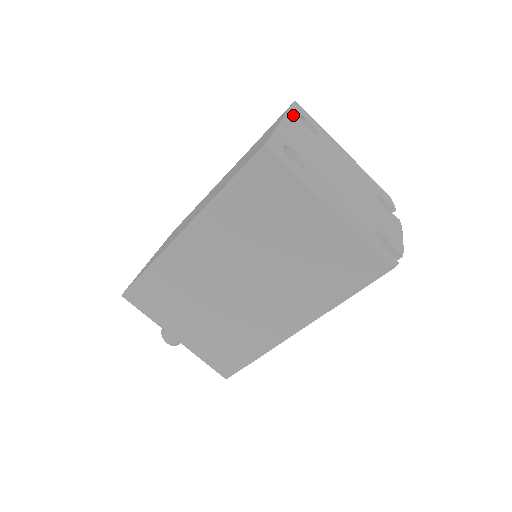
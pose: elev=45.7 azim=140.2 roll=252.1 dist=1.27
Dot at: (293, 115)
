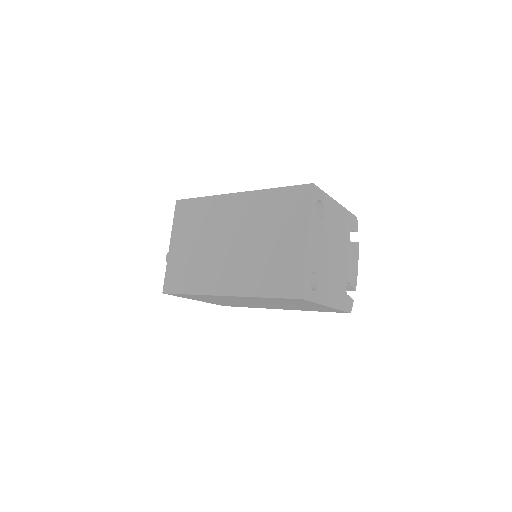
Dot at: (312, 215)
